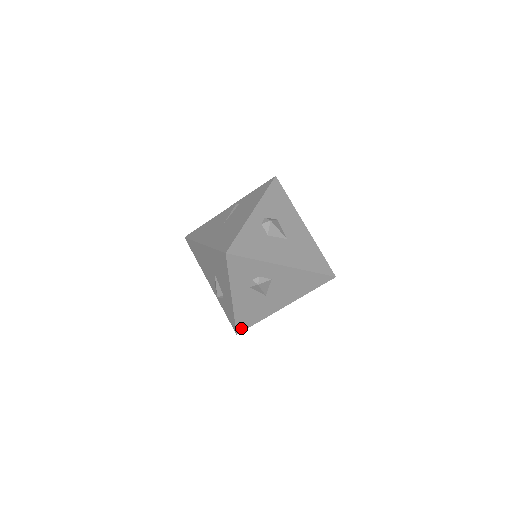
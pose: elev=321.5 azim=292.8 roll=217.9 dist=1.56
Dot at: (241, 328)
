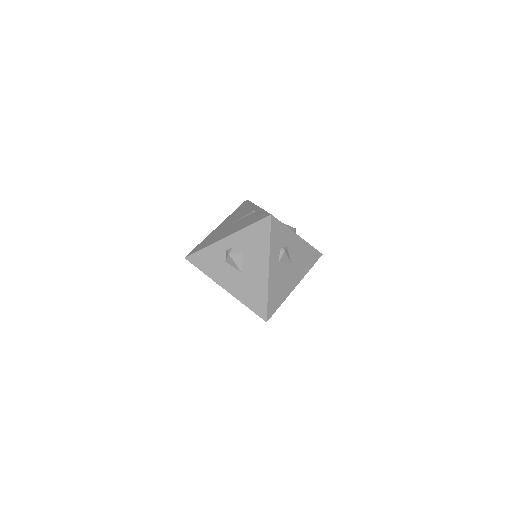
Dot at: occluded
